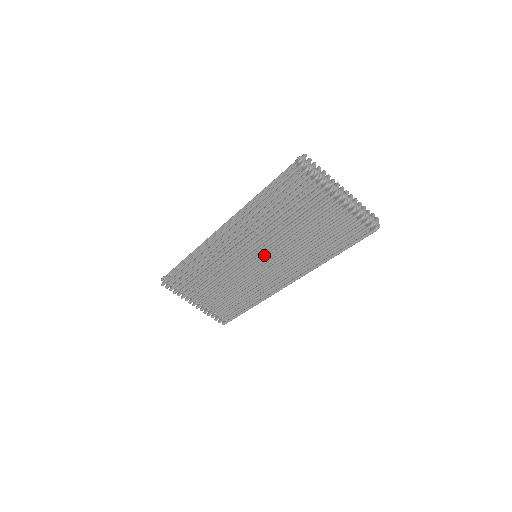
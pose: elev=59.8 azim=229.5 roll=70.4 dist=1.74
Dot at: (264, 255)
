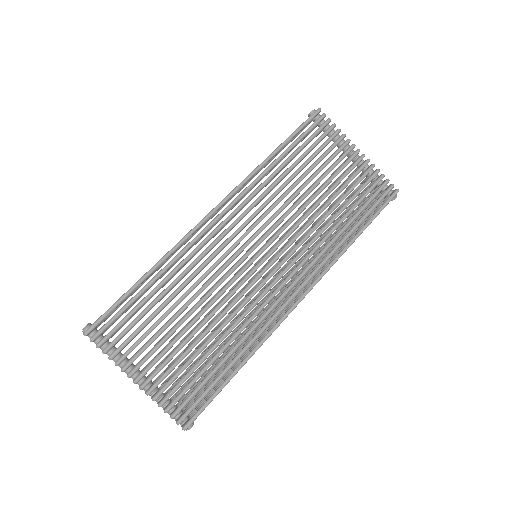
Dot at: (273, 240)
